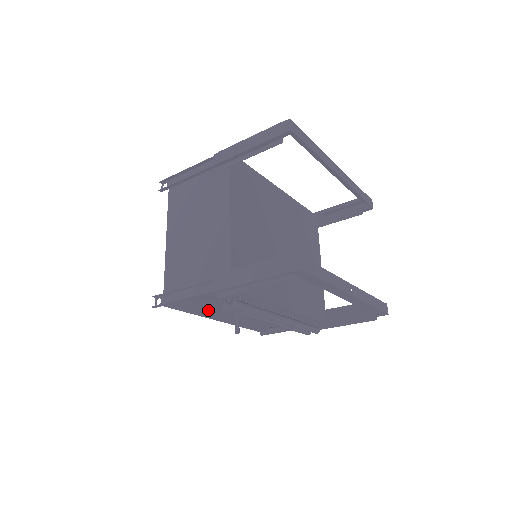
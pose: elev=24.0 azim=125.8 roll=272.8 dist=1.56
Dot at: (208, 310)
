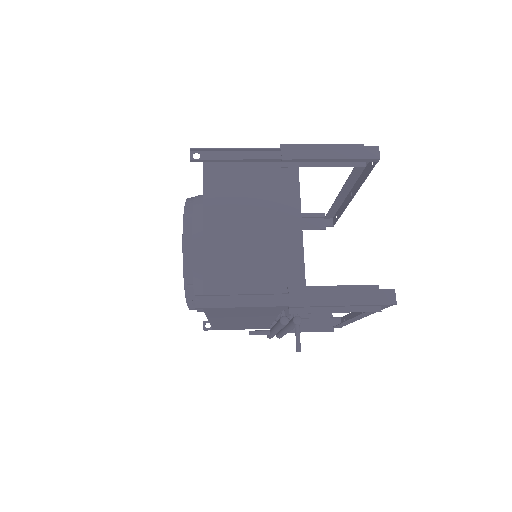
Dot at: (230, 314)
